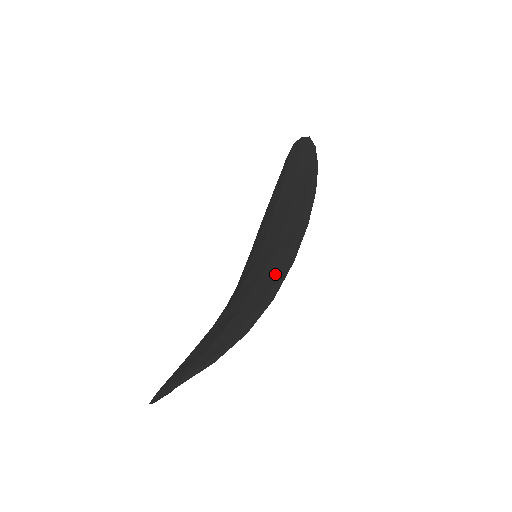
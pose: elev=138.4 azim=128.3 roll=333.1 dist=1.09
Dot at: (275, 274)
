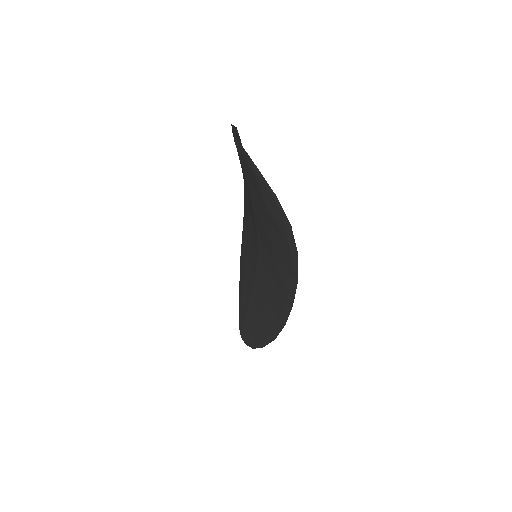
Dot at: (244, 186)
